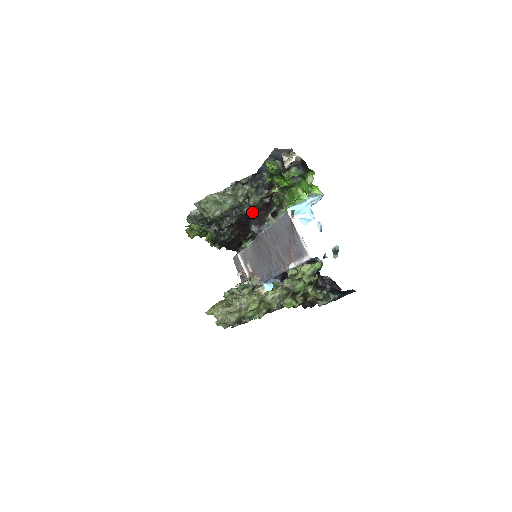
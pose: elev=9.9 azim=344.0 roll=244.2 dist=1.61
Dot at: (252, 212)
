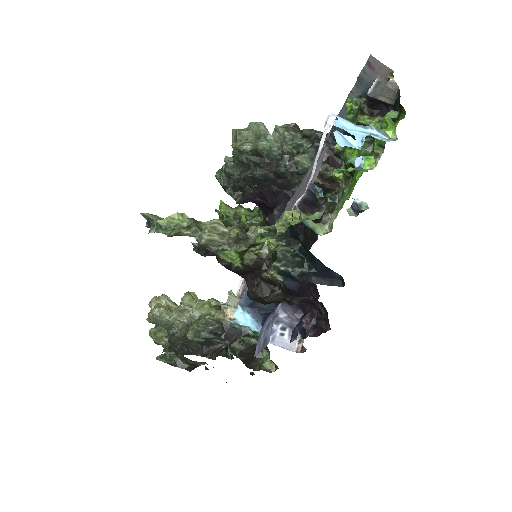
Dot at: (290, 185)
